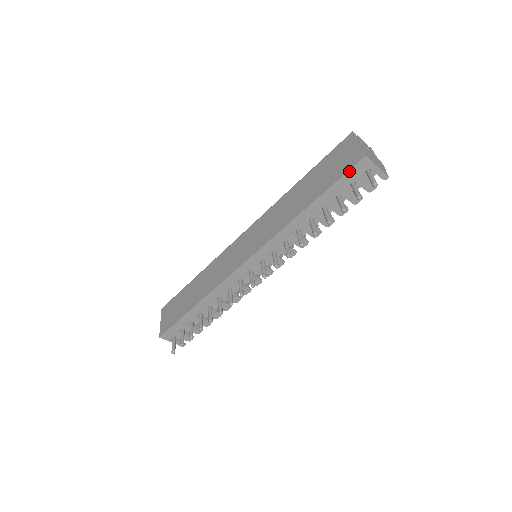
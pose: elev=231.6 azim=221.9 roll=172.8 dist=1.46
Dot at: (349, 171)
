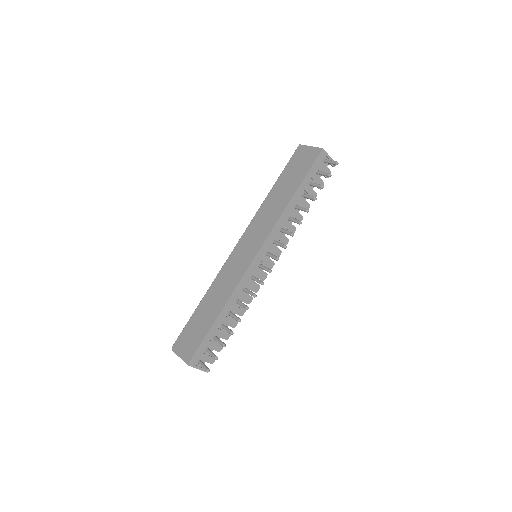
Dot at: (315, 161)
